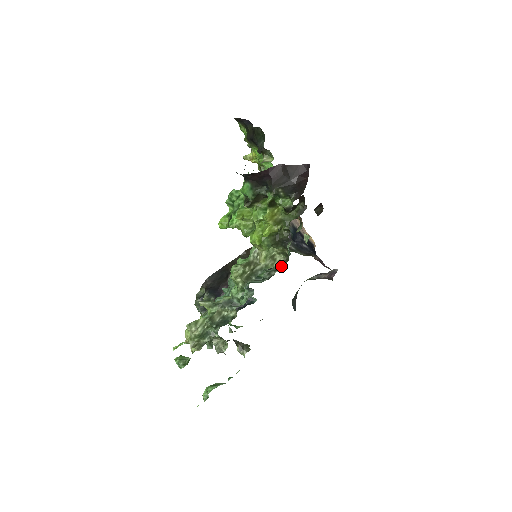
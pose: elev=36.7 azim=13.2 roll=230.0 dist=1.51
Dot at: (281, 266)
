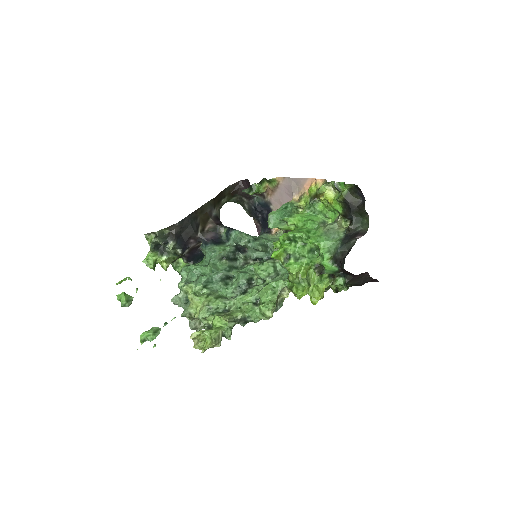
Dot at: (259, 259)
